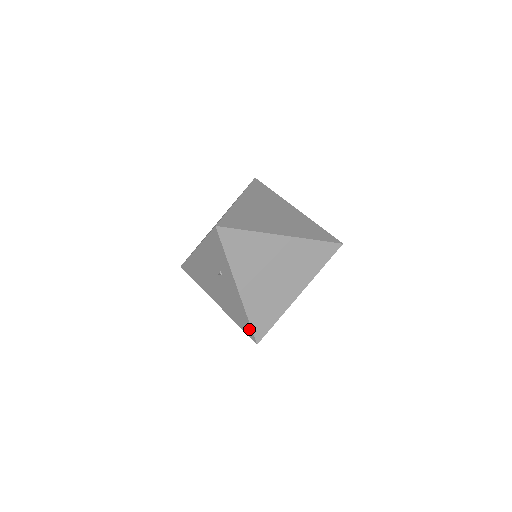
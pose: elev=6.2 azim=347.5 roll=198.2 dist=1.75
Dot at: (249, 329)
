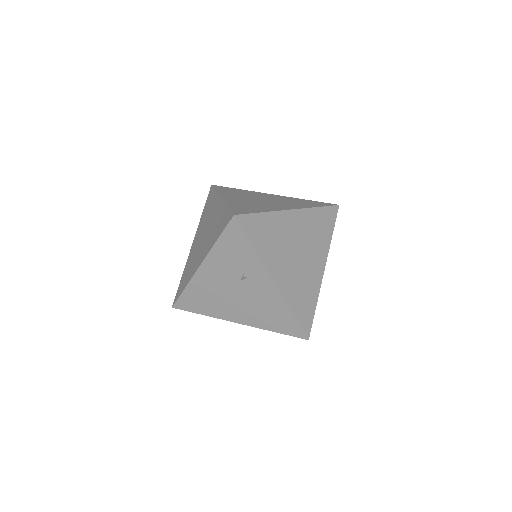
Dot at: (295, 326)
